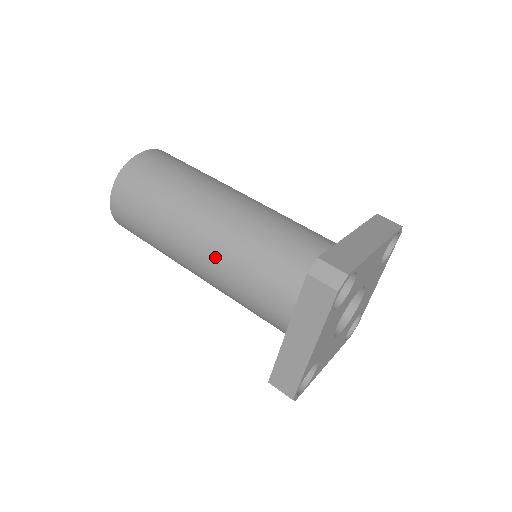
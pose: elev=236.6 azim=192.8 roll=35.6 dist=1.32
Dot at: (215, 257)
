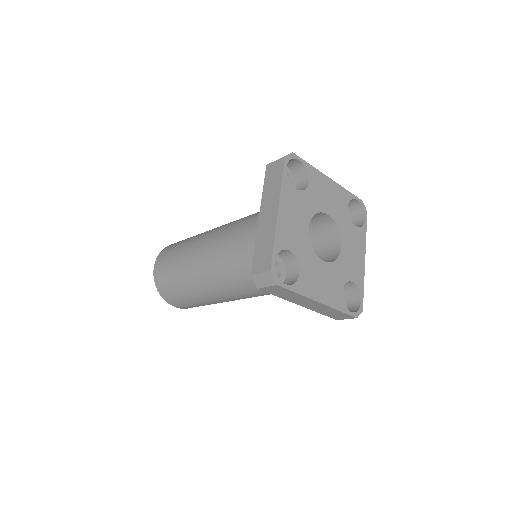
Dot at: (236, 293)
